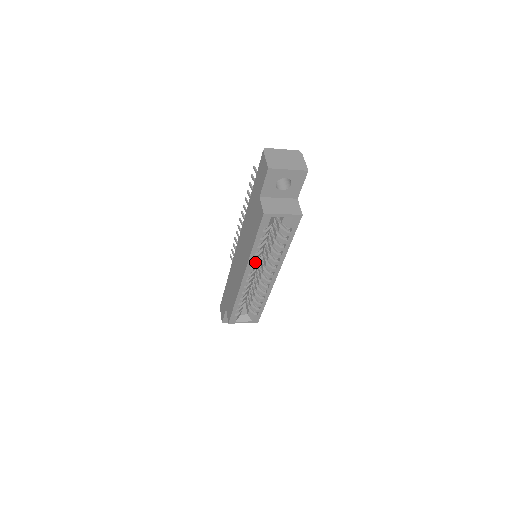
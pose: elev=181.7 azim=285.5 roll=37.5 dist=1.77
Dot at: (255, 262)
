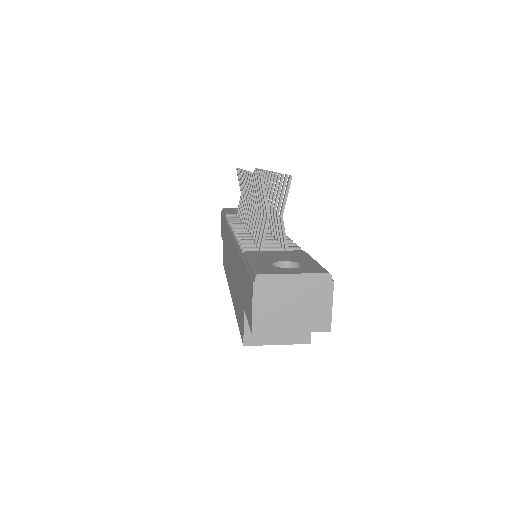
Dot at: occluded
